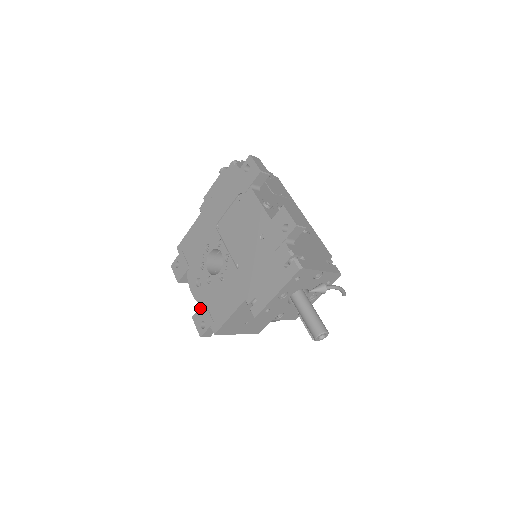
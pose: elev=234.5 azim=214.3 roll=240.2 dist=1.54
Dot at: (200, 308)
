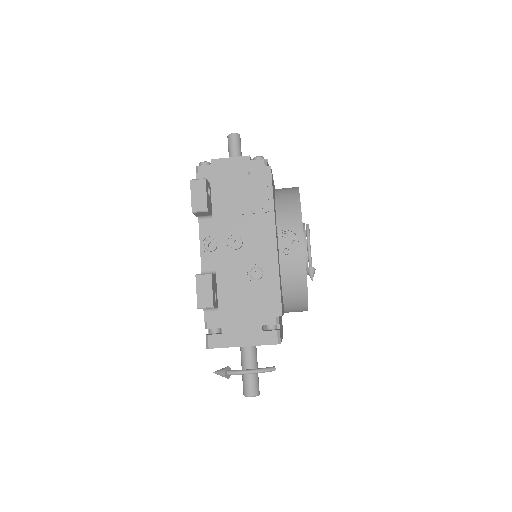
Dot at: occluded
